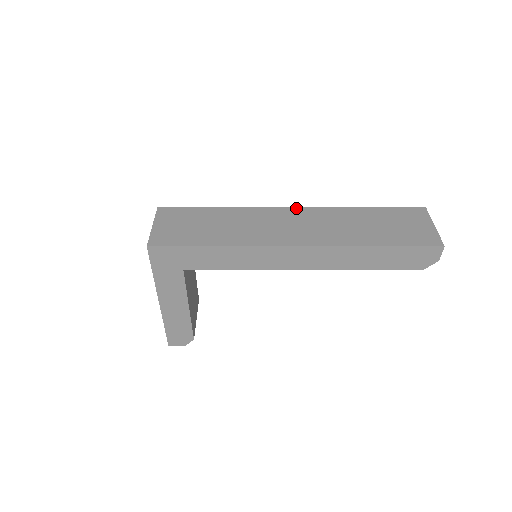
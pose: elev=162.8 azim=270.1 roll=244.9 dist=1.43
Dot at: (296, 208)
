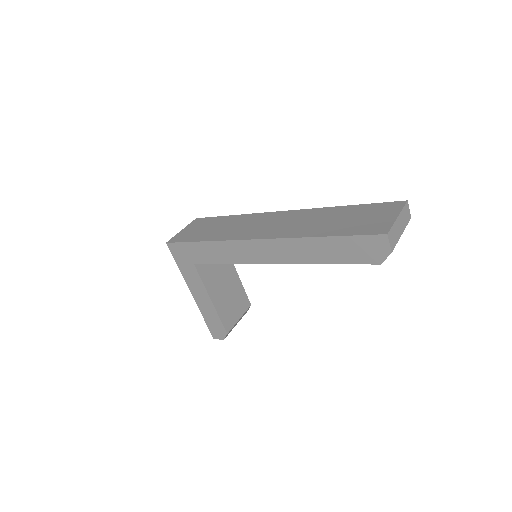
Dot at: (286, 211)
